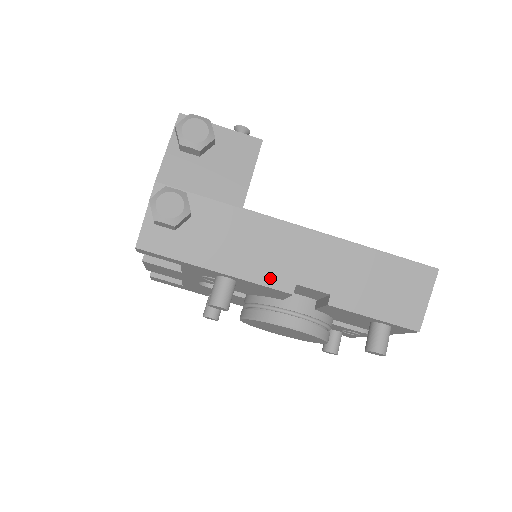
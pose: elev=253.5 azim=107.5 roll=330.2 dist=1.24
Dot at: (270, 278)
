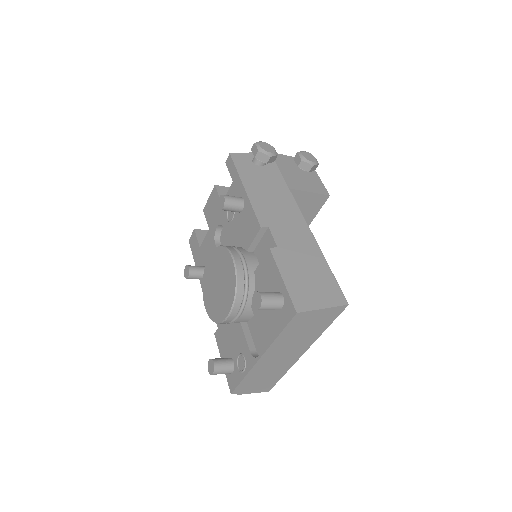
Dot at: (261, 213)
